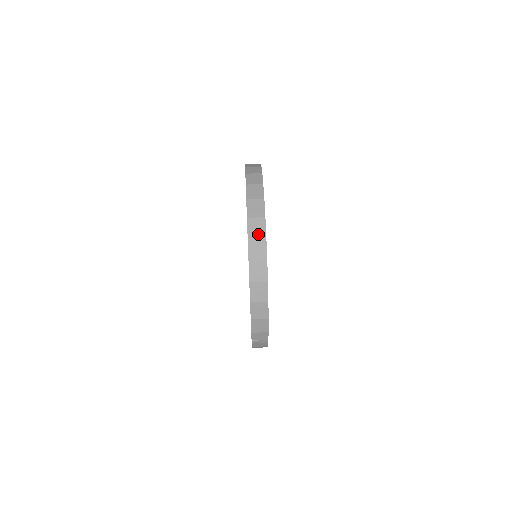
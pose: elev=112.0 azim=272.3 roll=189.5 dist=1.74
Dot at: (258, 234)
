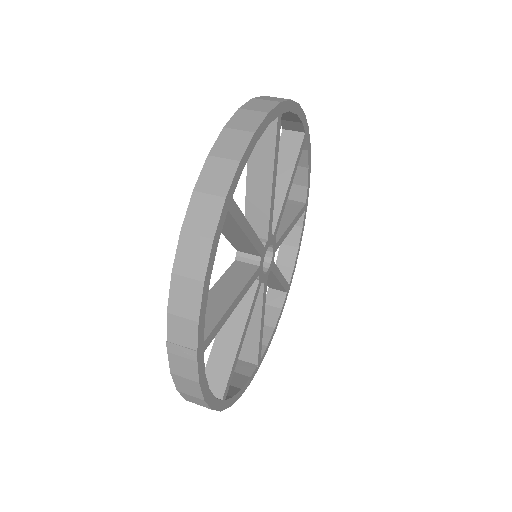
Dot at: (244, 126)
